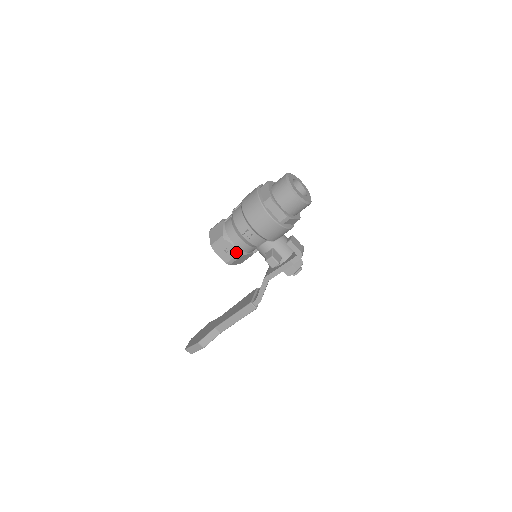
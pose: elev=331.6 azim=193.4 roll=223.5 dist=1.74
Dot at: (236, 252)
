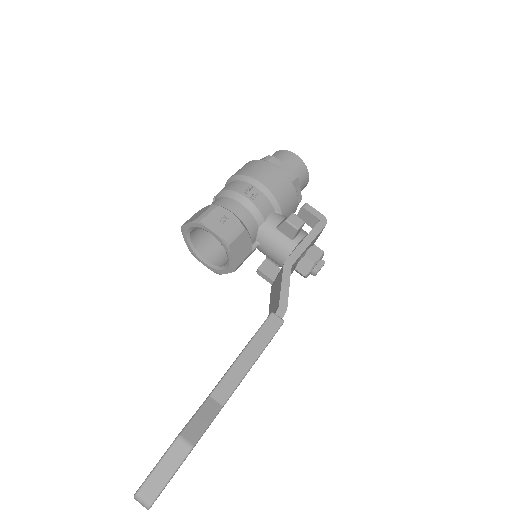
Dot at: (237, 221)
